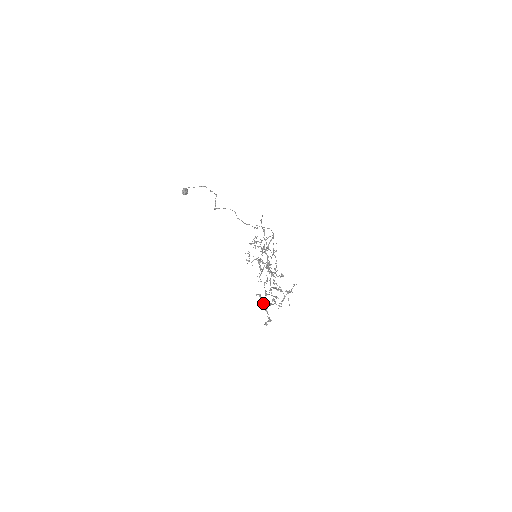
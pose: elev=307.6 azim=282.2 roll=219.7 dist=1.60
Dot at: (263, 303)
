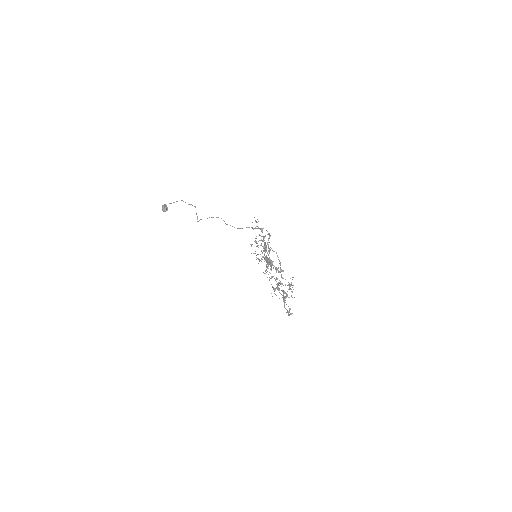
Dot at: occluded
